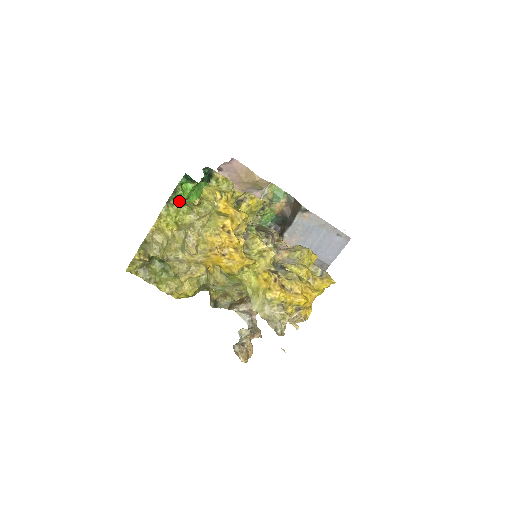
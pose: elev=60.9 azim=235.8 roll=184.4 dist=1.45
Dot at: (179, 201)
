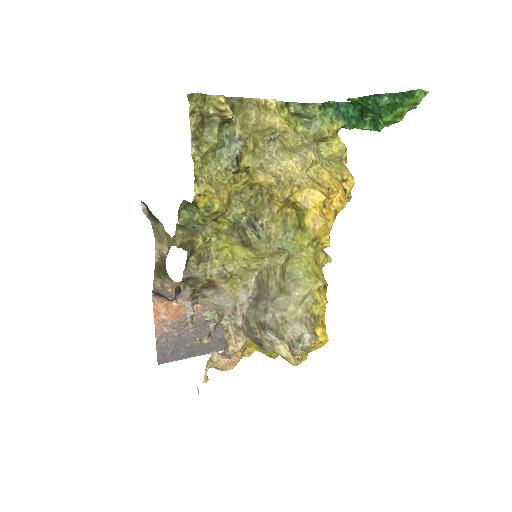
Dot at: (418, 97)
